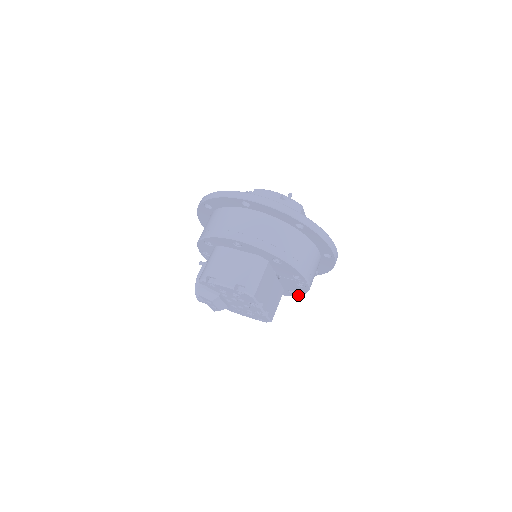
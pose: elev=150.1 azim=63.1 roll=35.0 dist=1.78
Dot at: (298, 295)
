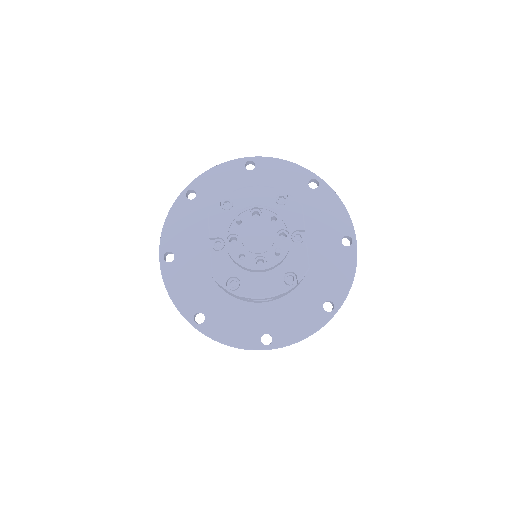
Dot at: occluded
